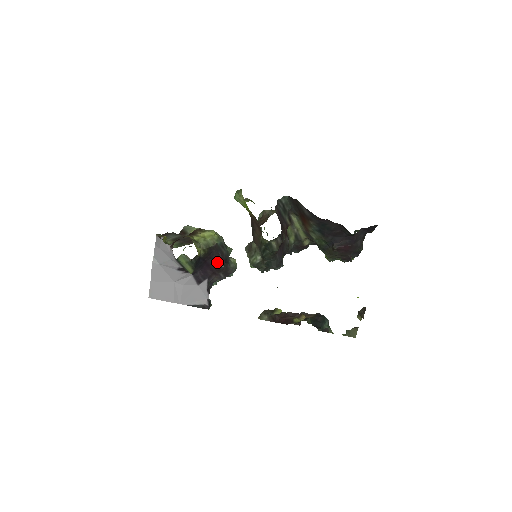
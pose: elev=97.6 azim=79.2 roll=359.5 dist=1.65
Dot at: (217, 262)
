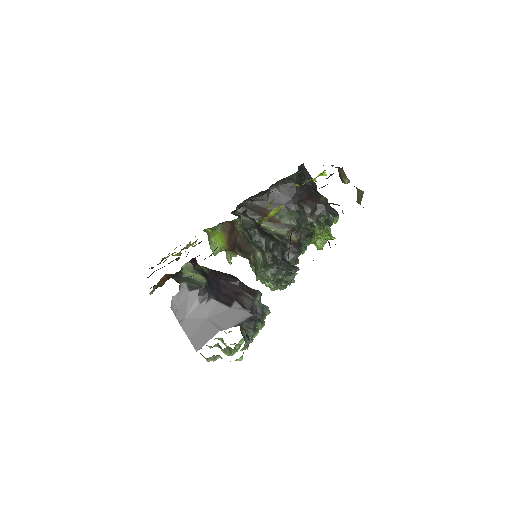
Dot at: (230, 281)
